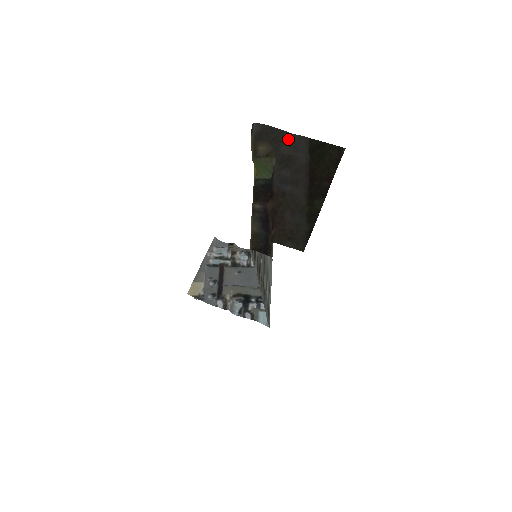
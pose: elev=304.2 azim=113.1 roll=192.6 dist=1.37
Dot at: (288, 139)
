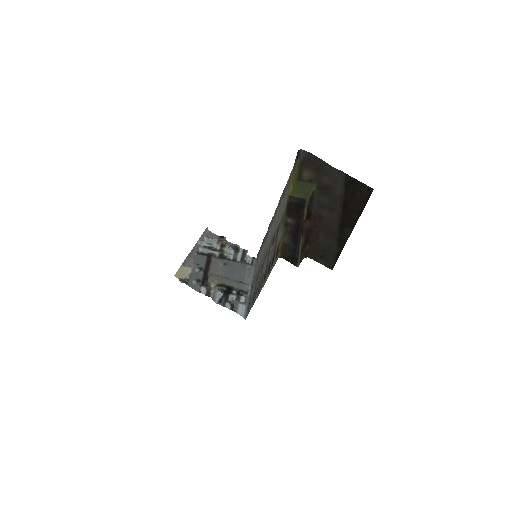
Dot at: (328, 170)
